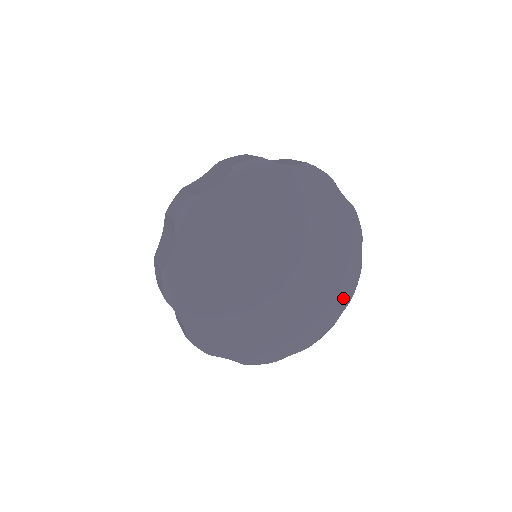
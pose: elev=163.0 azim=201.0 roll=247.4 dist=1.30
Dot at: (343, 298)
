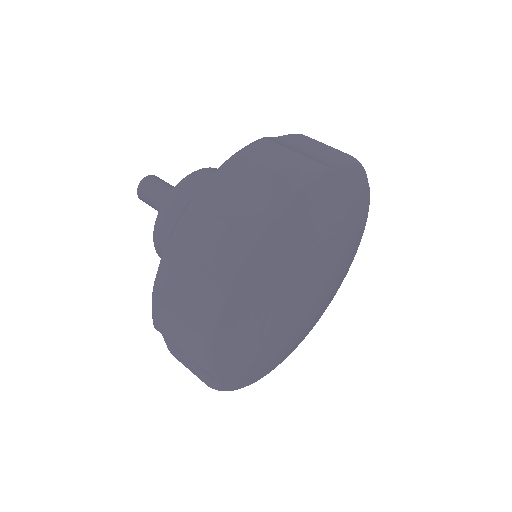
Dot at: (362, 229)
